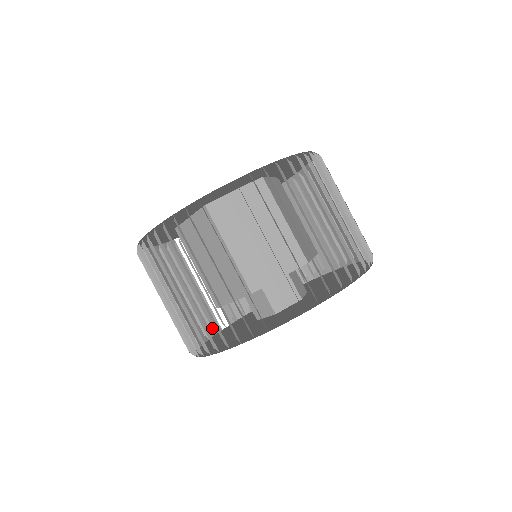
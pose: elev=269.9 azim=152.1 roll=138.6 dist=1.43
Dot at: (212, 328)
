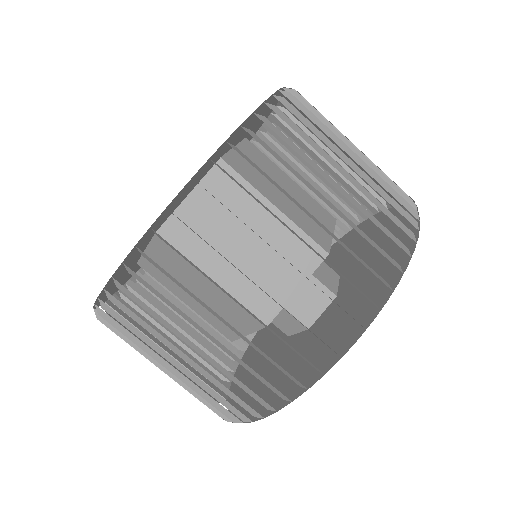
Dot at: occluded
